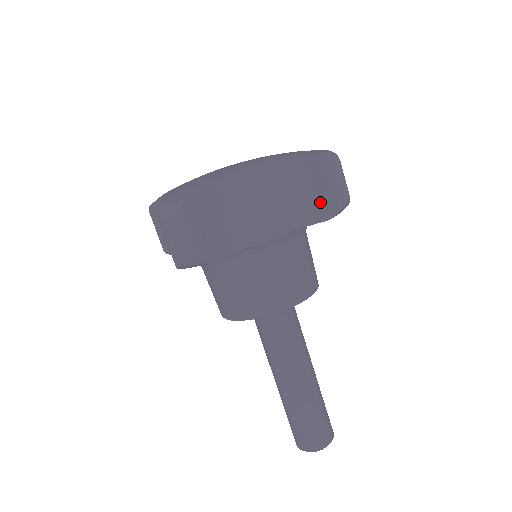
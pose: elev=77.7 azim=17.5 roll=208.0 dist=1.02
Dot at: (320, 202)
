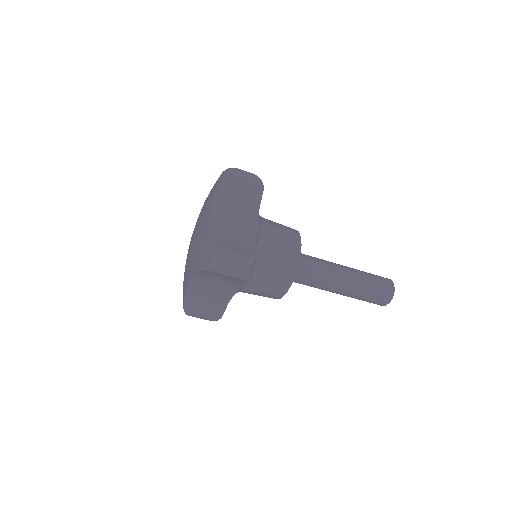
Dot at: (235, 279)
